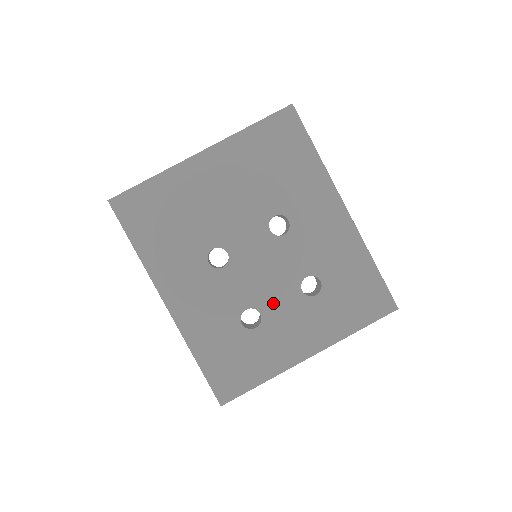
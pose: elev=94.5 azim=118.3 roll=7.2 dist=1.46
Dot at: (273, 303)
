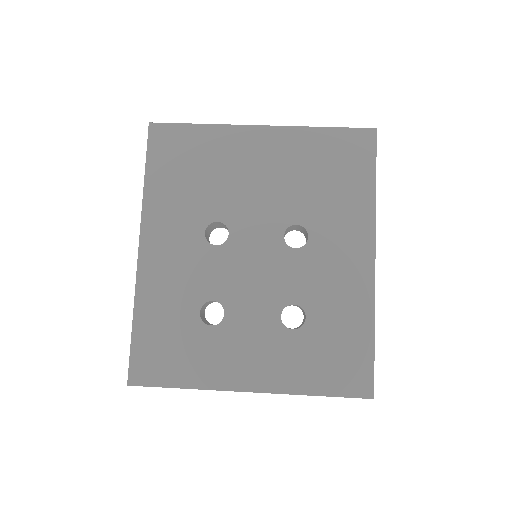
Dot at: (244, 311)
